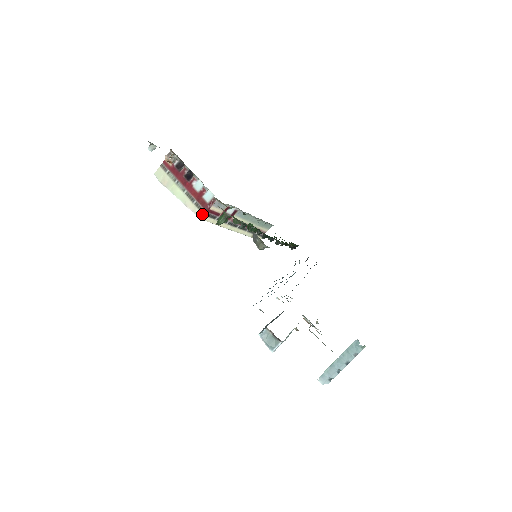
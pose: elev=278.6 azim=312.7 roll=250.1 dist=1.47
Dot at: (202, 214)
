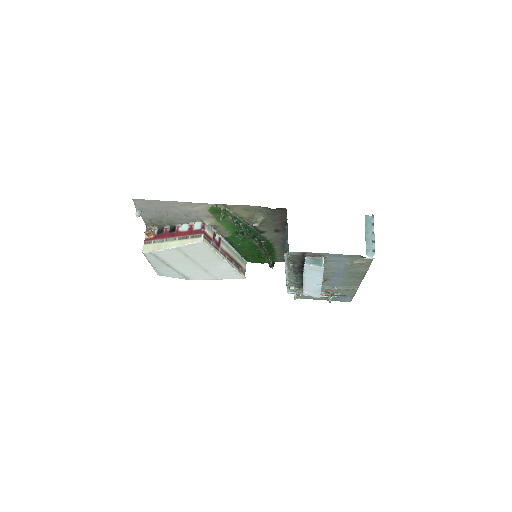
Dot at: (201, 238)
